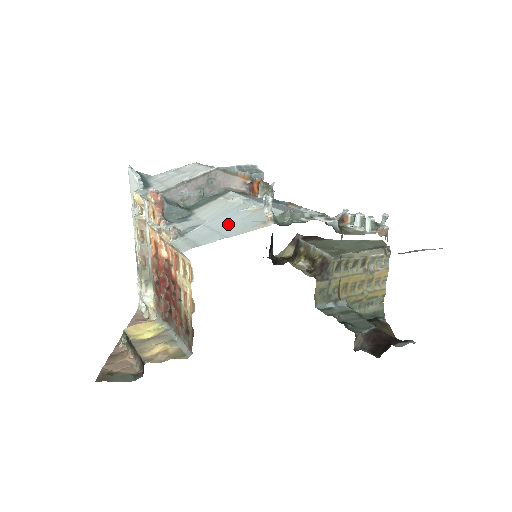
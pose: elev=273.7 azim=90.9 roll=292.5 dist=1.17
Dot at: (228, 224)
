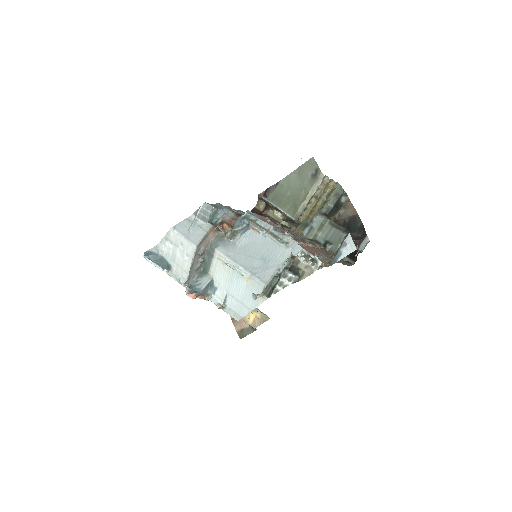
Dot at: (242, 295)
